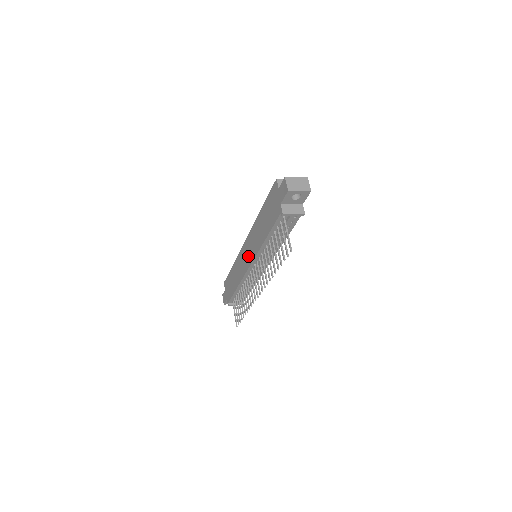
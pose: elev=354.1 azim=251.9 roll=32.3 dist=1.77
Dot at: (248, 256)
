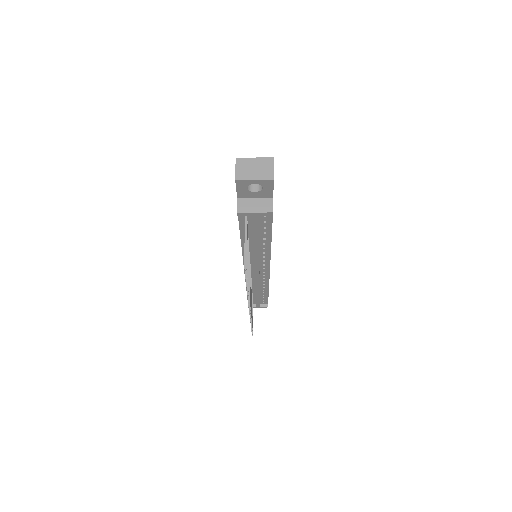
Dot at: occluded
